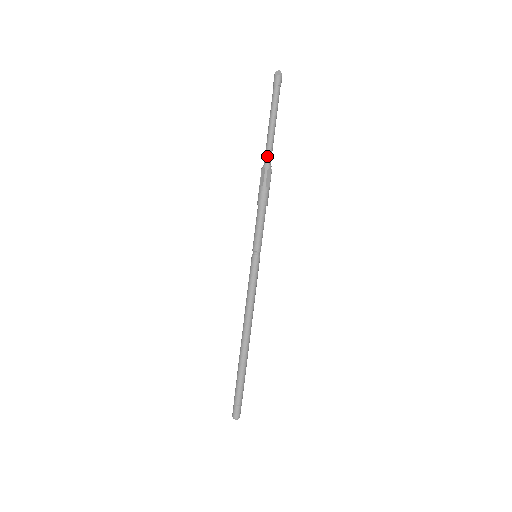
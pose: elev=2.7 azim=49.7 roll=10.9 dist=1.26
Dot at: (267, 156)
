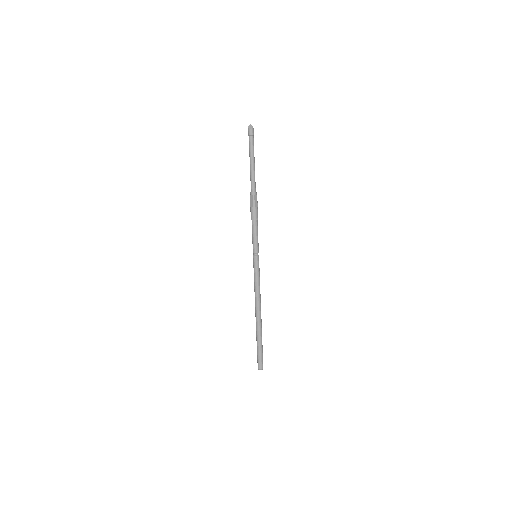
Dot at: (252, 186)
